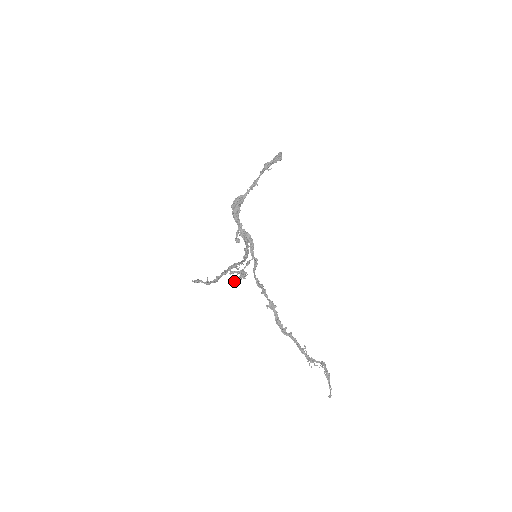
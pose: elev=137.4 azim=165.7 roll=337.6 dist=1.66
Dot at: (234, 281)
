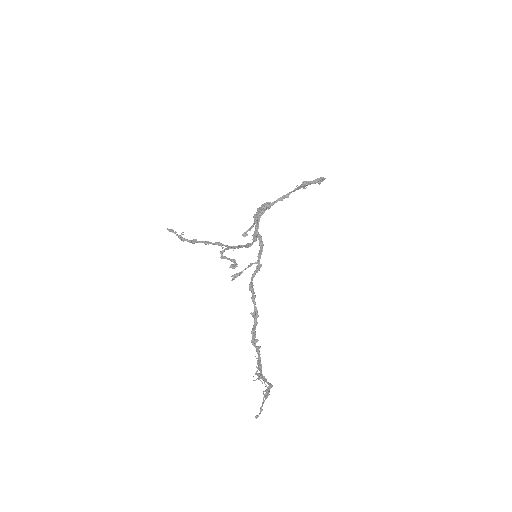
Dot at: (231, 276)
